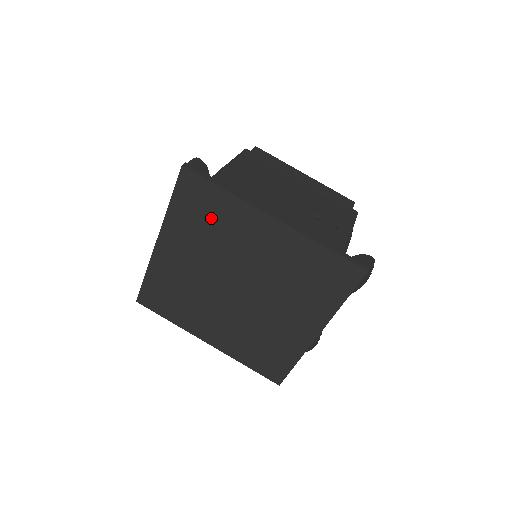
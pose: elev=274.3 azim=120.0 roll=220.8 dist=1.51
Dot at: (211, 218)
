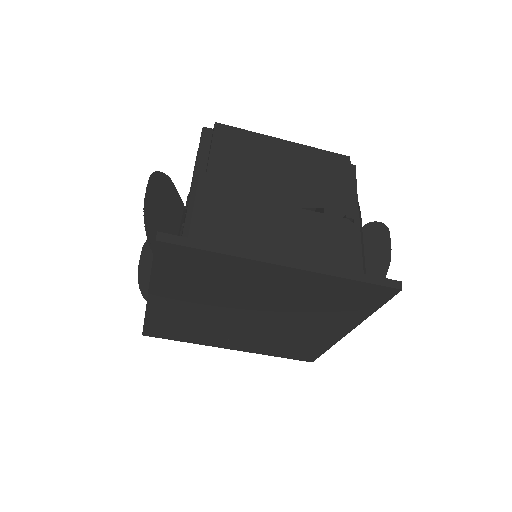
Dot at: (208, 275)
